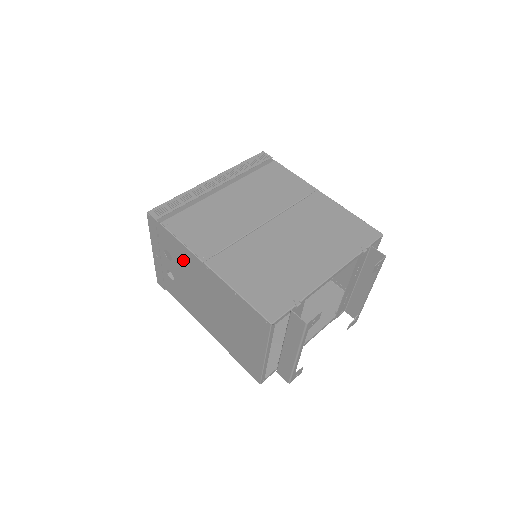
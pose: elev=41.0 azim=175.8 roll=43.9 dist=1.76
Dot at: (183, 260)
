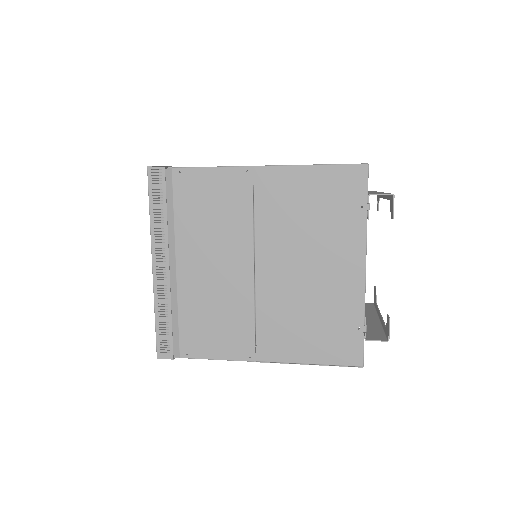
Dot at: occluded
